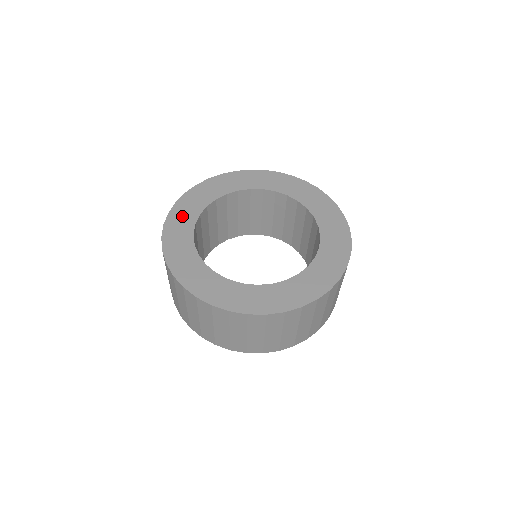
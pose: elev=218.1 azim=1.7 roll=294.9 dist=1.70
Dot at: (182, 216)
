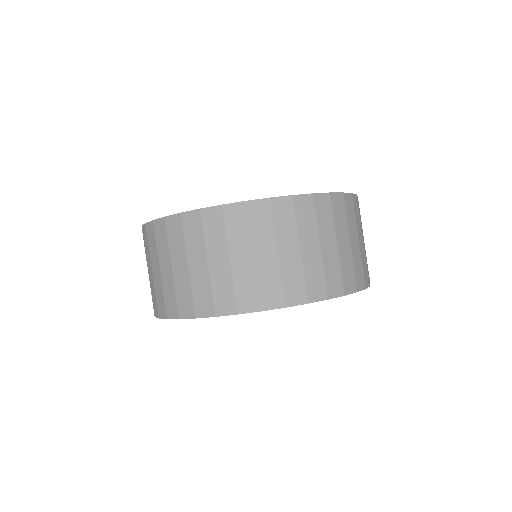
Dot at: occluded
